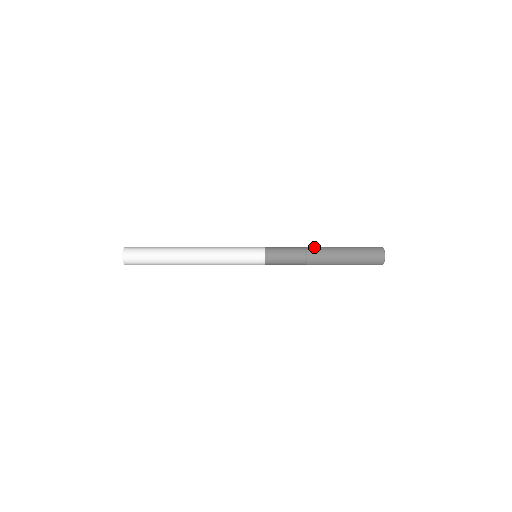
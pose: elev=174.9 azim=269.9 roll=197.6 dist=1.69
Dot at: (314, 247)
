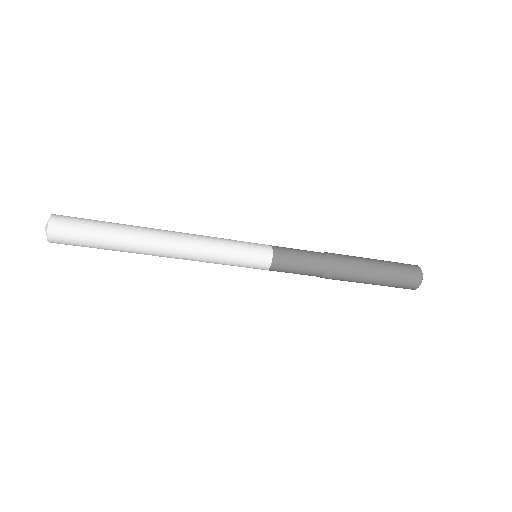
Dot at: (337, 255)
